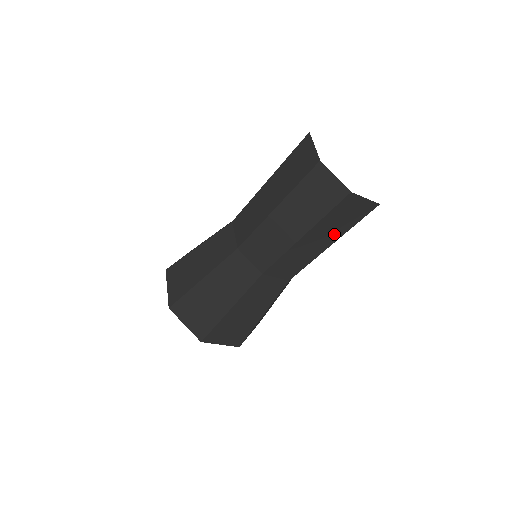
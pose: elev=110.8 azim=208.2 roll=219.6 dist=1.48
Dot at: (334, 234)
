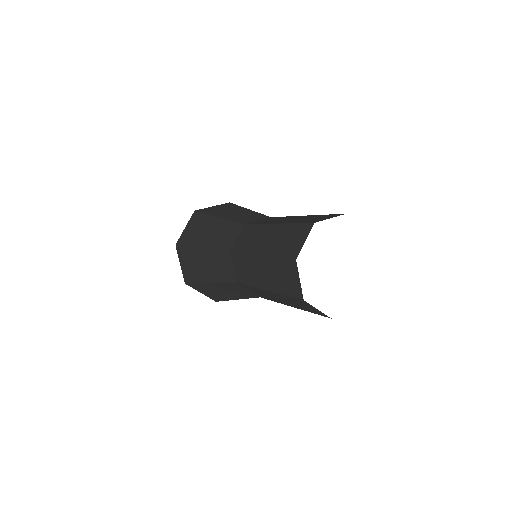
Dot at: occluded
